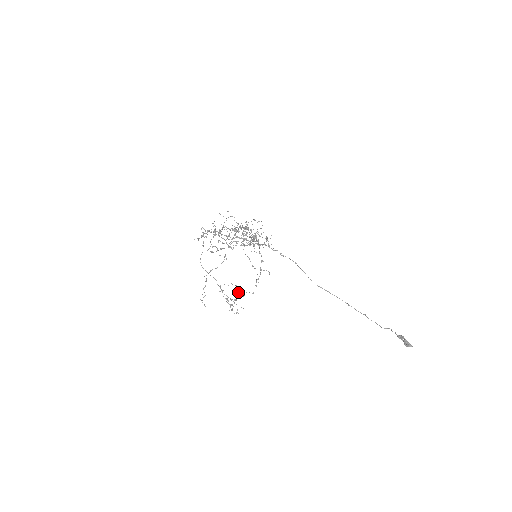
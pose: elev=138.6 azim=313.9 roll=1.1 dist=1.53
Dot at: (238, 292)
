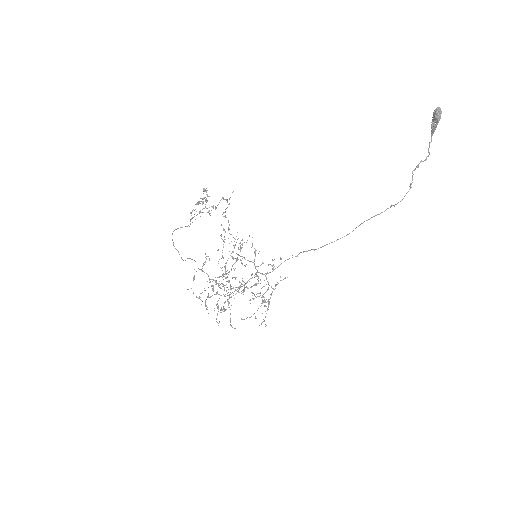
Dot at: (202, 199)
